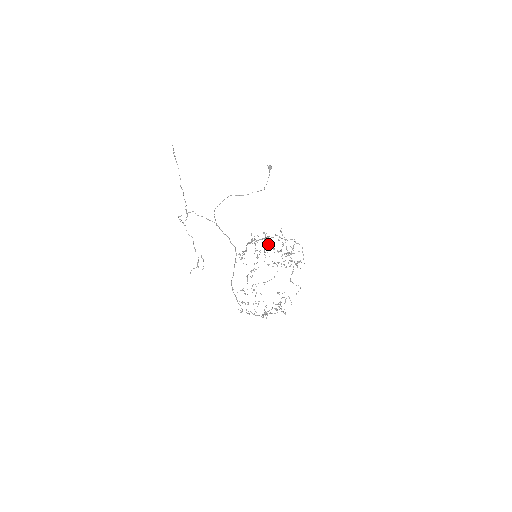
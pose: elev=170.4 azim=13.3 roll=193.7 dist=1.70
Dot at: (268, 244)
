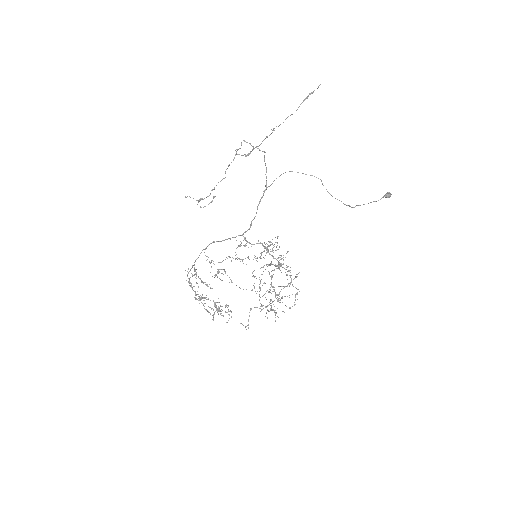
Dot at: (275, 265)
